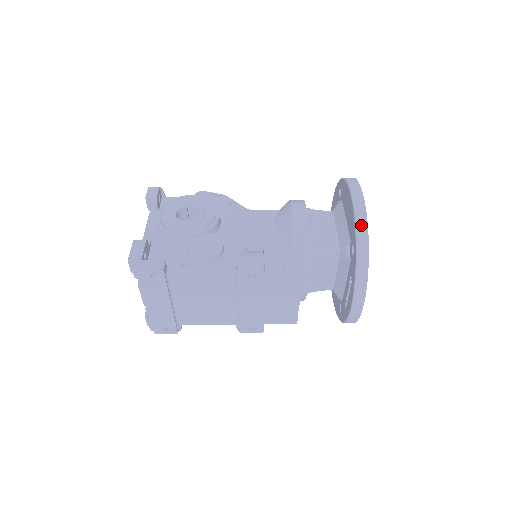
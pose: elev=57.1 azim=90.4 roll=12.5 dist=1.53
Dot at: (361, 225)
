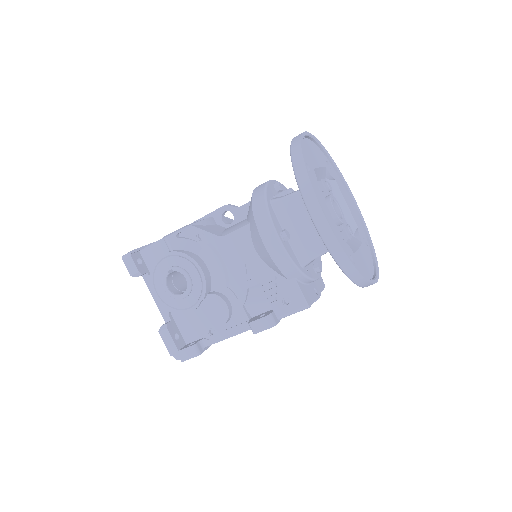
Dot at: (340, 259)
